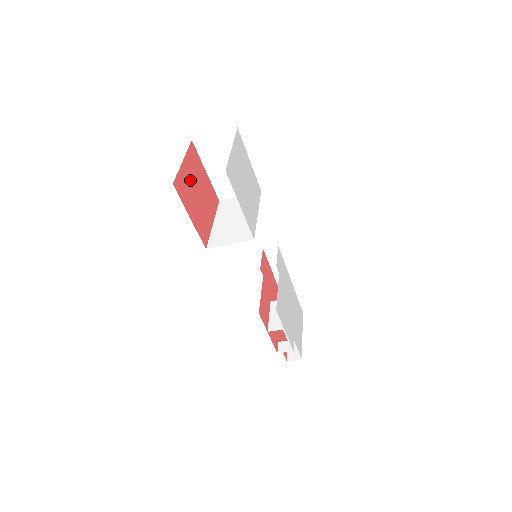
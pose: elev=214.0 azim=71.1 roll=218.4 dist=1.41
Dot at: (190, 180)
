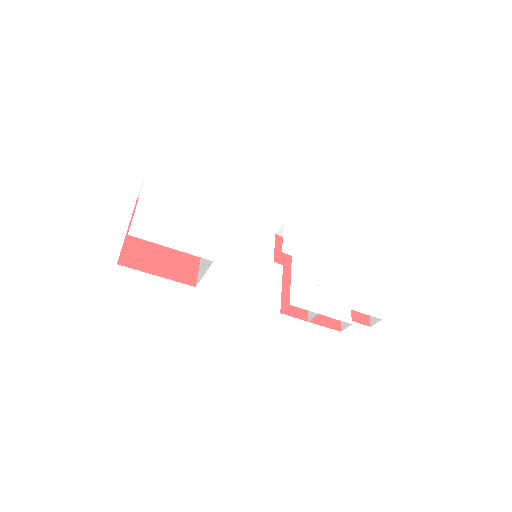
Dot at: occluded
